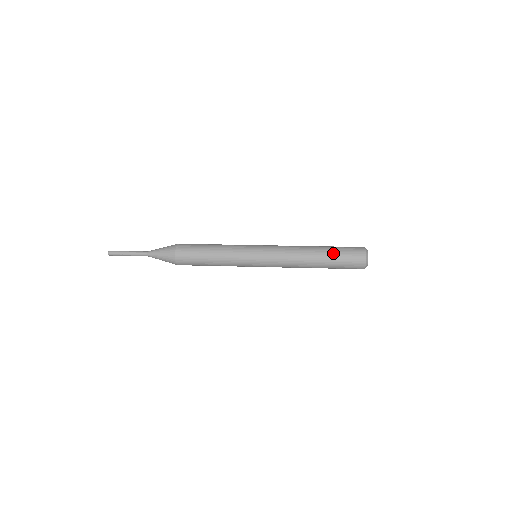
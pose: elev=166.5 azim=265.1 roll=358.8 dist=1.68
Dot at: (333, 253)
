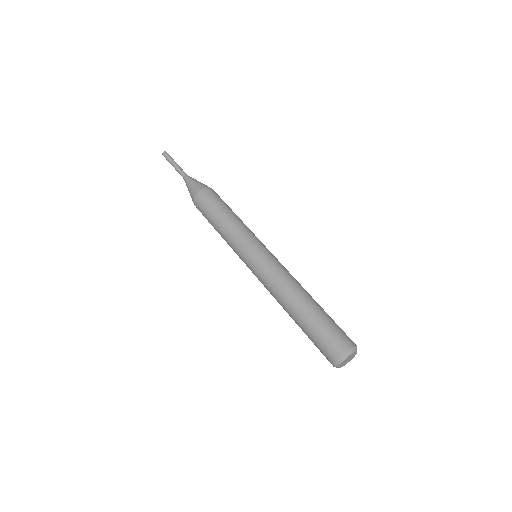
Dot at: (306, 330)
